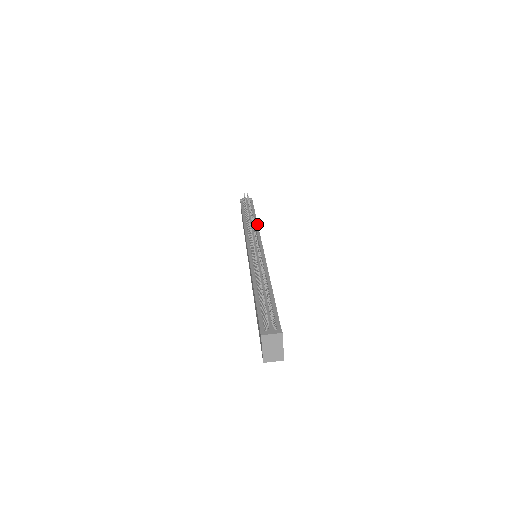
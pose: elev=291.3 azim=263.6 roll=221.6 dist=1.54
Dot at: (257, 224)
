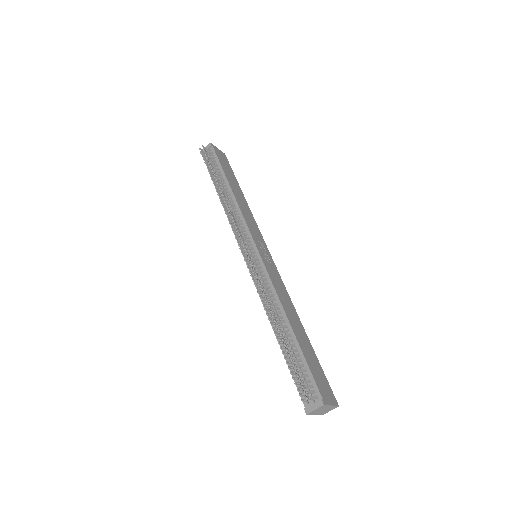
Dot at: (235, 200)
